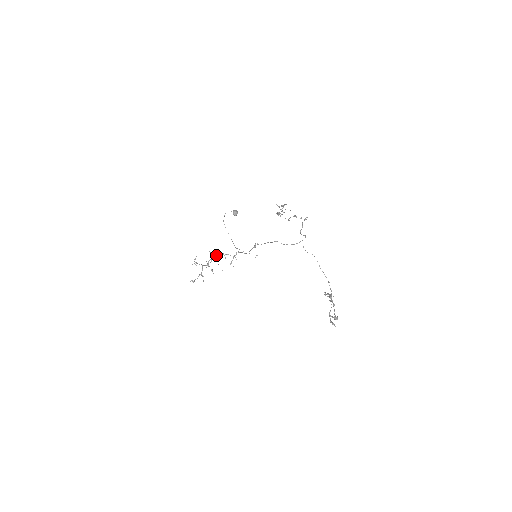
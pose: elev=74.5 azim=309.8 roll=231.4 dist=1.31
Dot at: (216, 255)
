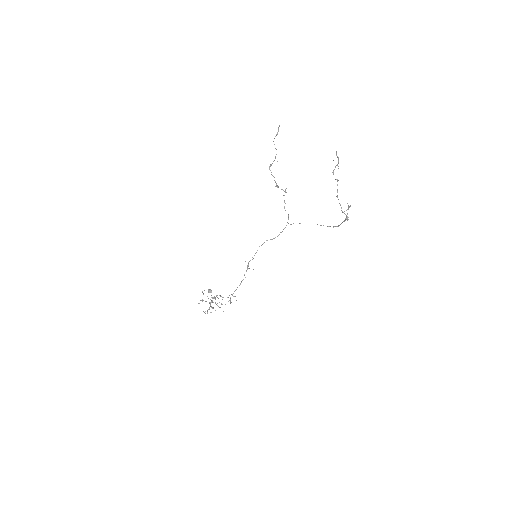
Dot at: (215, 297)
